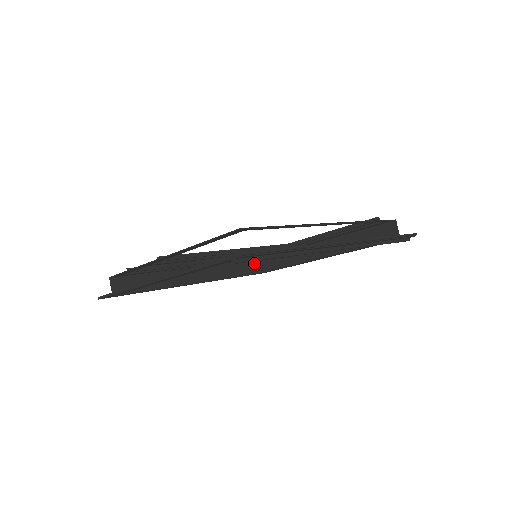
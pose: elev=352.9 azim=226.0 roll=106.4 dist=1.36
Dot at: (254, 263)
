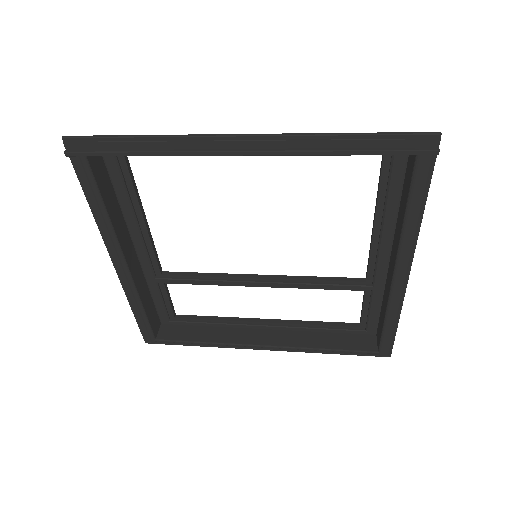
Dot at: (365, 339)
